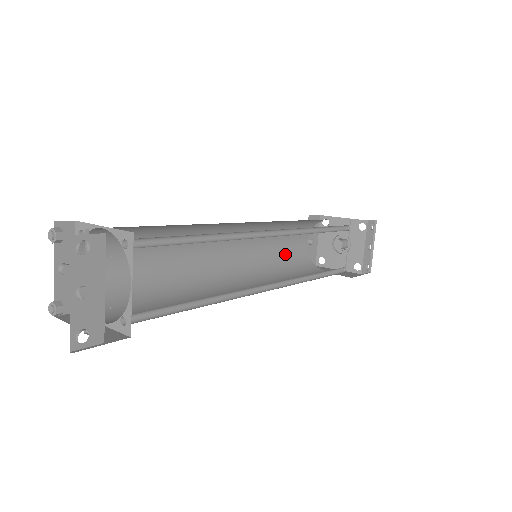
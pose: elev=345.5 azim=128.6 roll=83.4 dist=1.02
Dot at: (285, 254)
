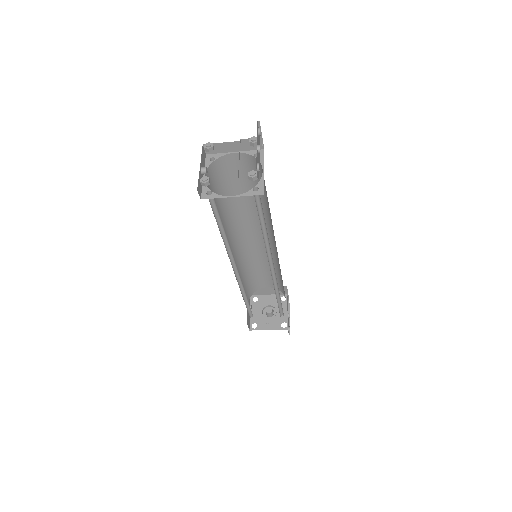
Dot at: occluded
